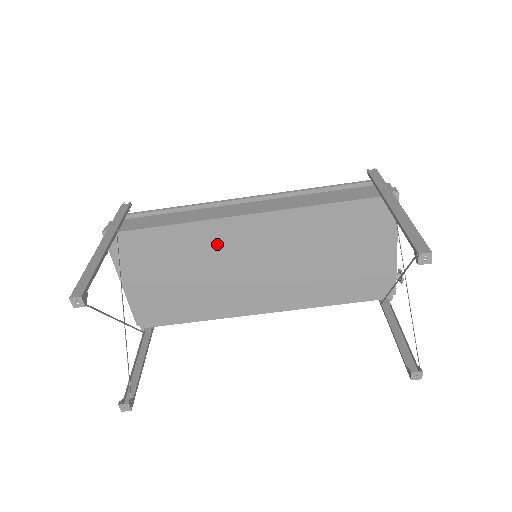
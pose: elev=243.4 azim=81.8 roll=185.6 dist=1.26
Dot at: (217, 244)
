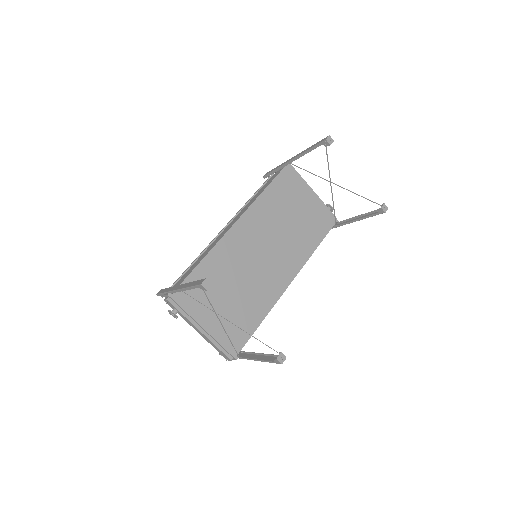
Dot at: (233, 254)
